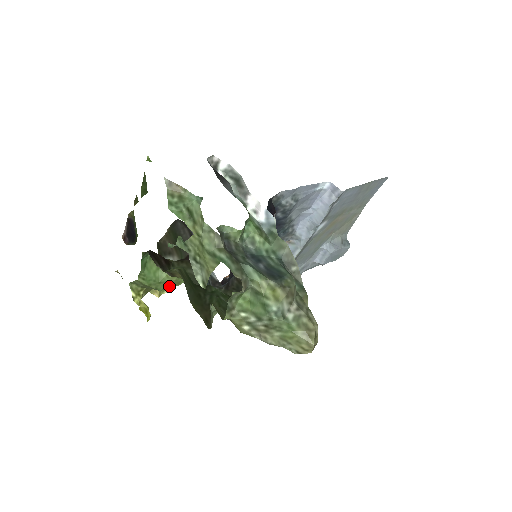
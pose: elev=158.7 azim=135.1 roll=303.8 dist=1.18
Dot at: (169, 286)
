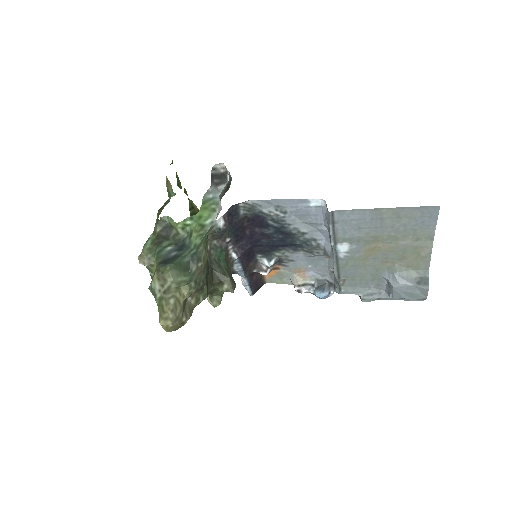
Dot at: occluded
